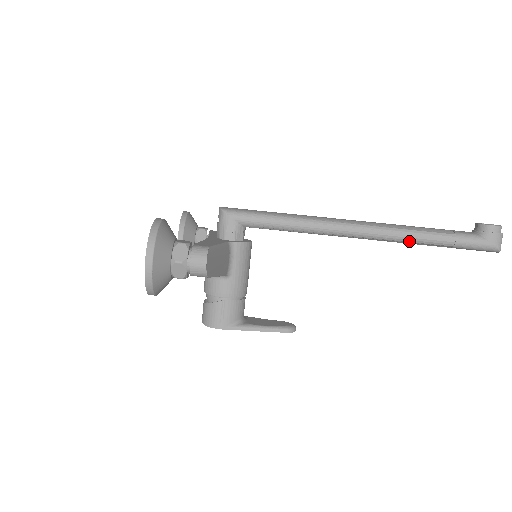
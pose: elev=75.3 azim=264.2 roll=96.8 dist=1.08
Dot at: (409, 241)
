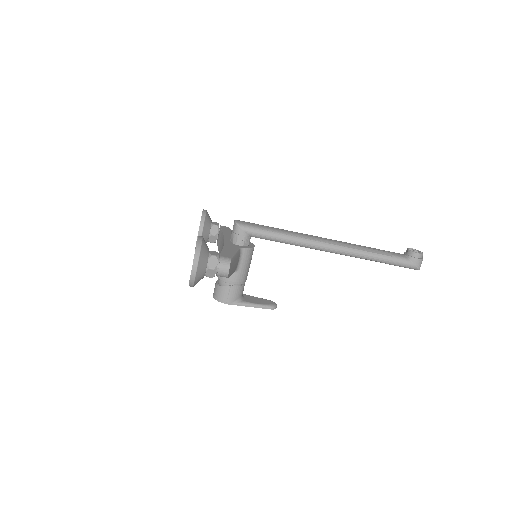
Dot at: (361, 258)
